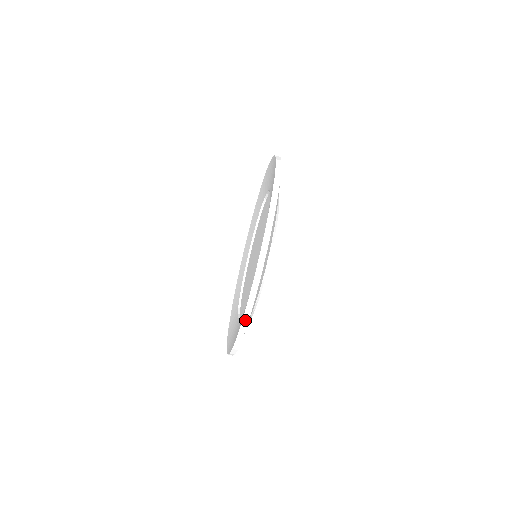
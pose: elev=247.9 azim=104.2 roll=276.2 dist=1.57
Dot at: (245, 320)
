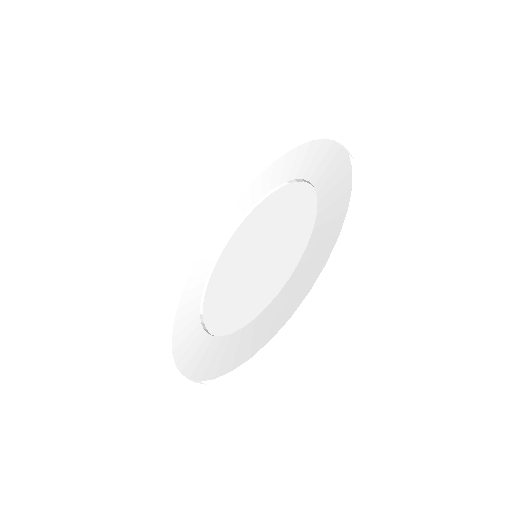
Dot at: (285, 329)
